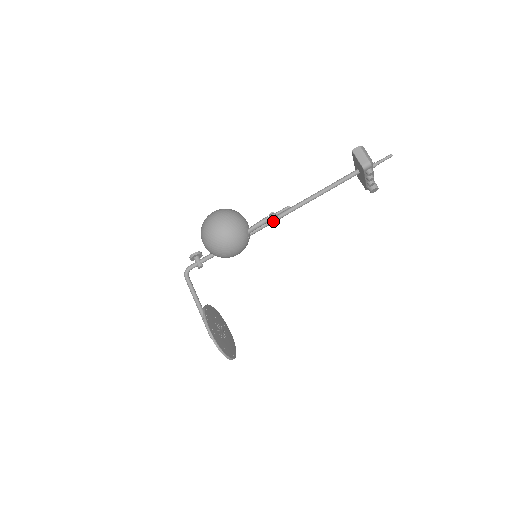
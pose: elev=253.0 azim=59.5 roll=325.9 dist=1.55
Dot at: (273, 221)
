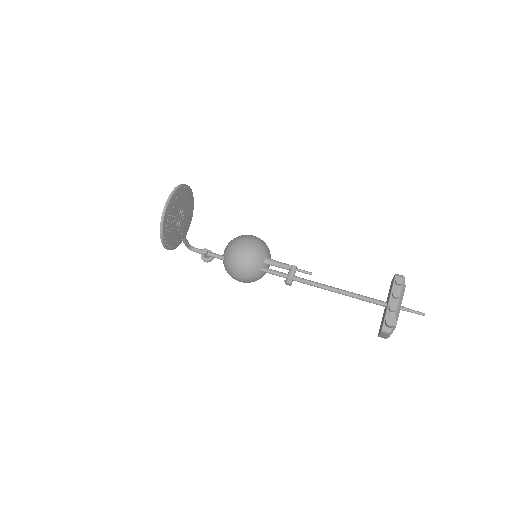
Dot at: (288, 274)
